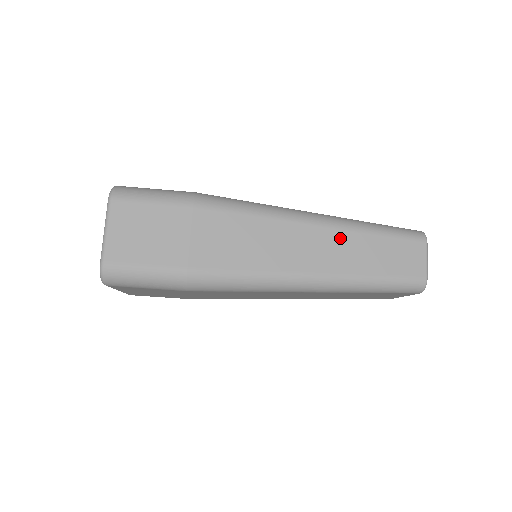
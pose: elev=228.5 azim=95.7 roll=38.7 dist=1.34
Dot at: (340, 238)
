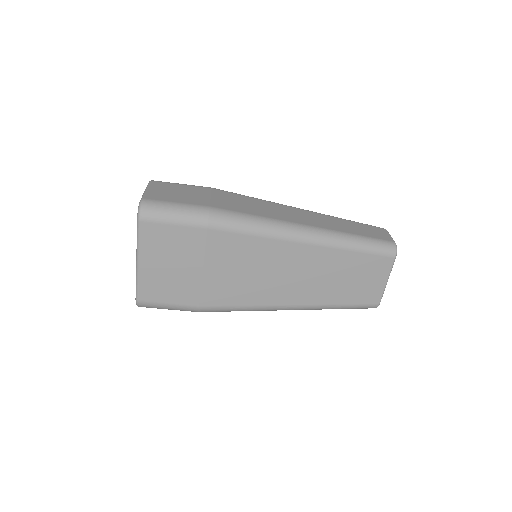
Dot at: (321, 217)
